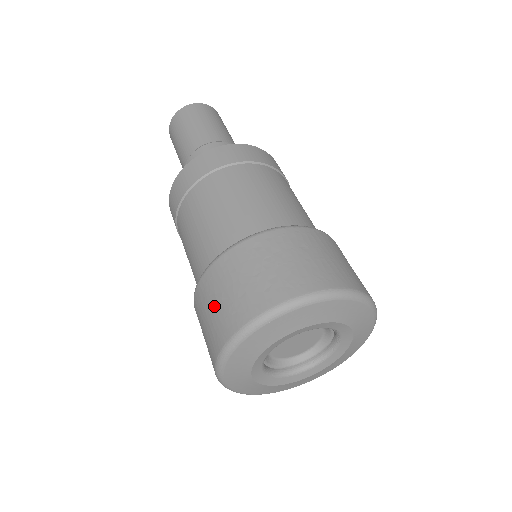
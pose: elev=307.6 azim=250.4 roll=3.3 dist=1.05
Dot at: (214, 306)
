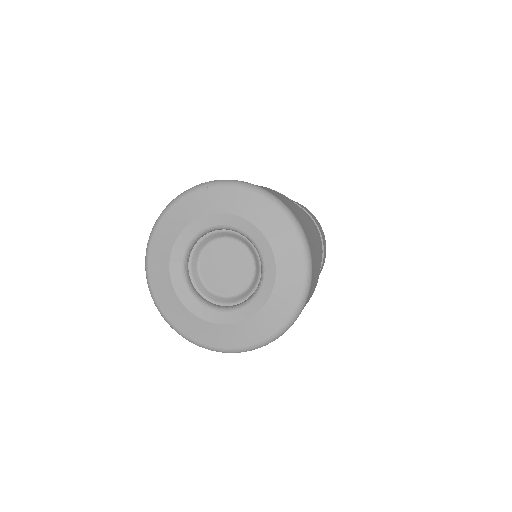
Dot at: occluded
